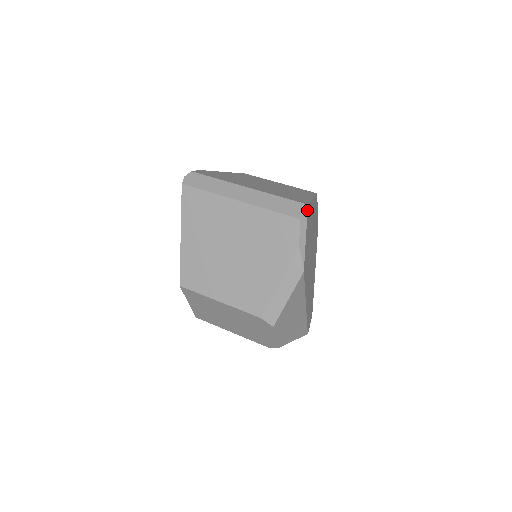
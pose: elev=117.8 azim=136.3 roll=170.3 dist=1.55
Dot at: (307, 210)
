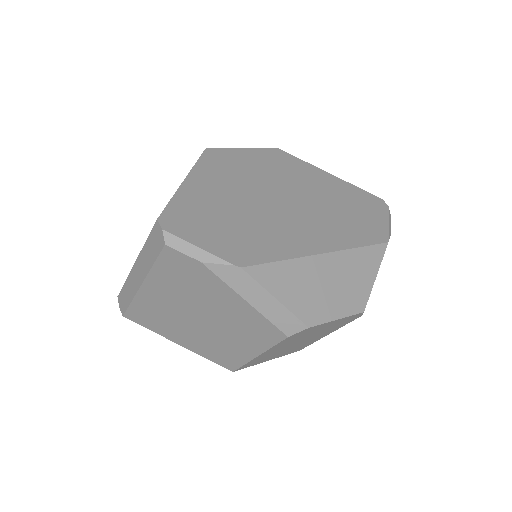
Dot at: (160, 227)
